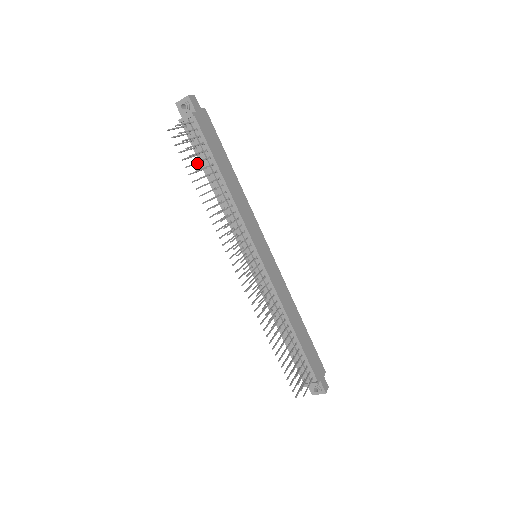
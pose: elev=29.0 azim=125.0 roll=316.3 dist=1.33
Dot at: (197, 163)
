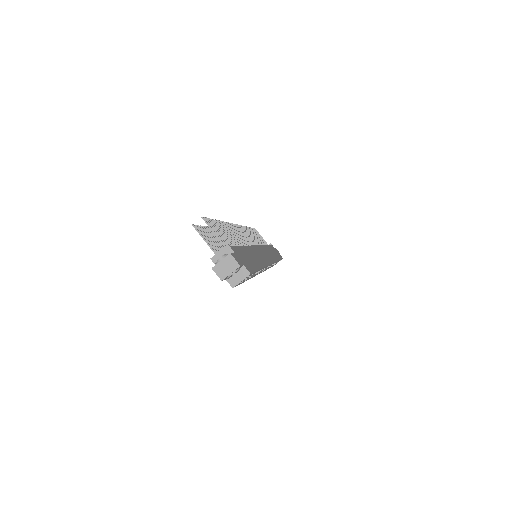
Dot at: occluded
